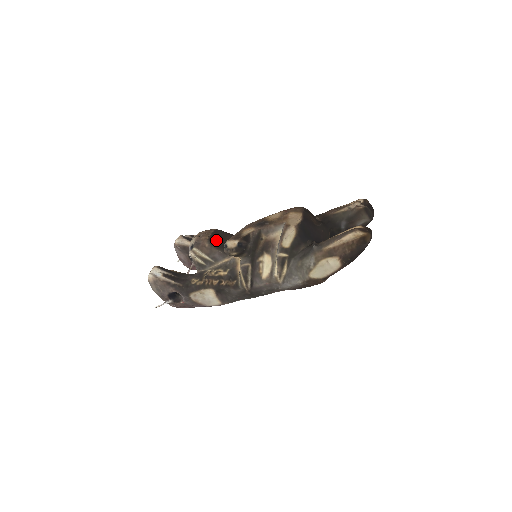
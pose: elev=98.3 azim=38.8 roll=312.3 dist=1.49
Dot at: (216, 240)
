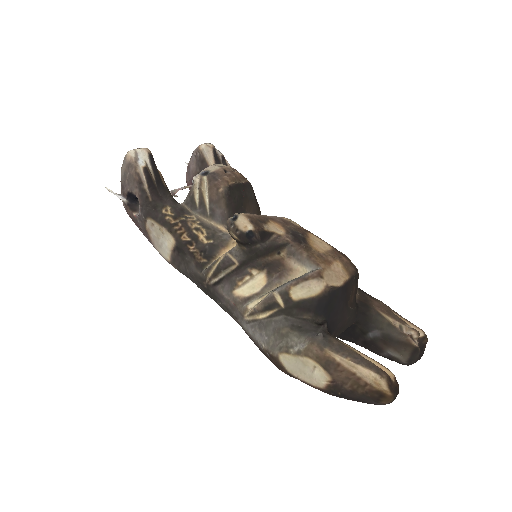
Dot at: (236, 195)
